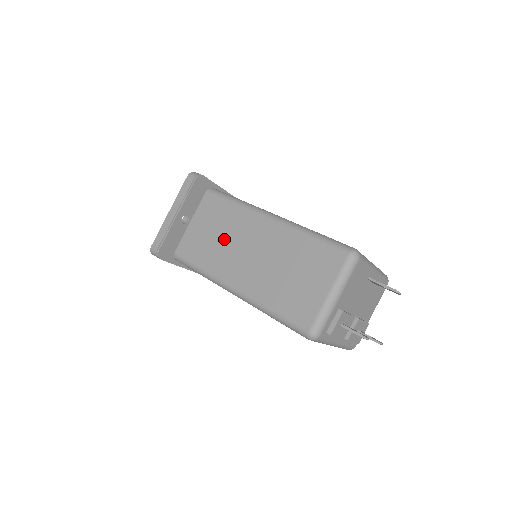
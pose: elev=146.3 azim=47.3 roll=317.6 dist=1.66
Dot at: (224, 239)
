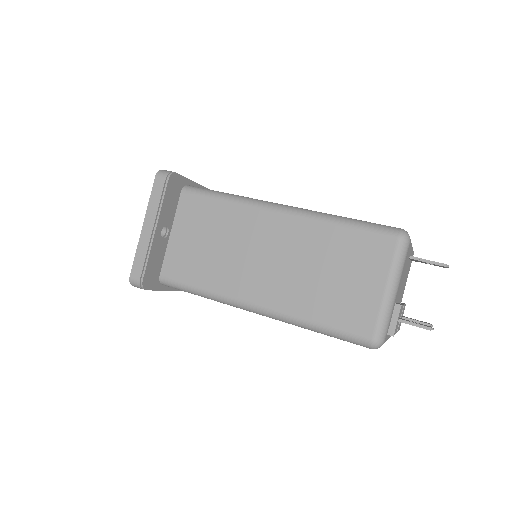
Dot at: (225, 248)
